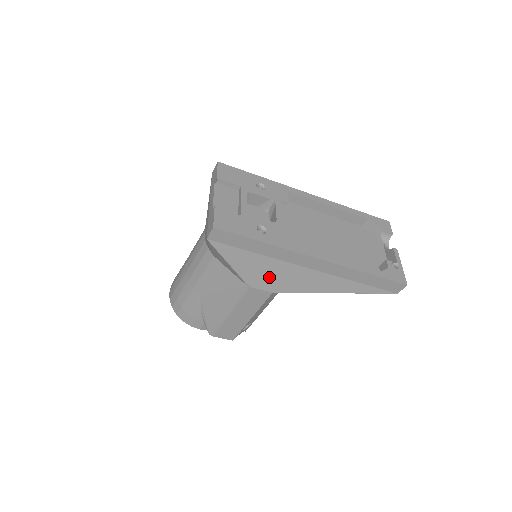
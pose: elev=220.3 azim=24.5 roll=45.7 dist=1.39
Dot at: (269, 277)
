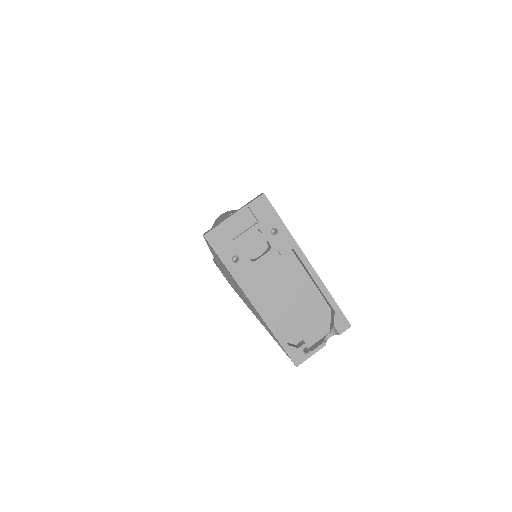
Dot at: (230, 280)
